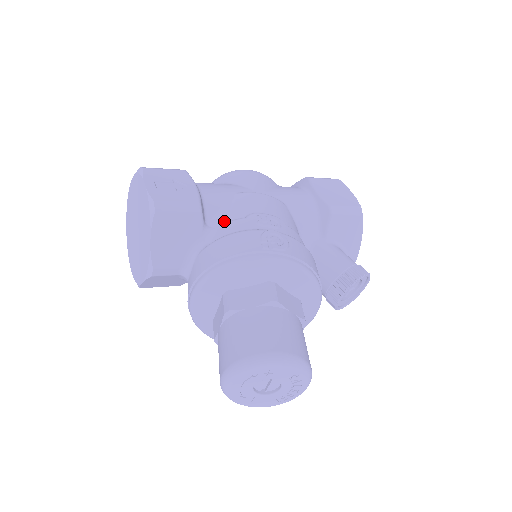
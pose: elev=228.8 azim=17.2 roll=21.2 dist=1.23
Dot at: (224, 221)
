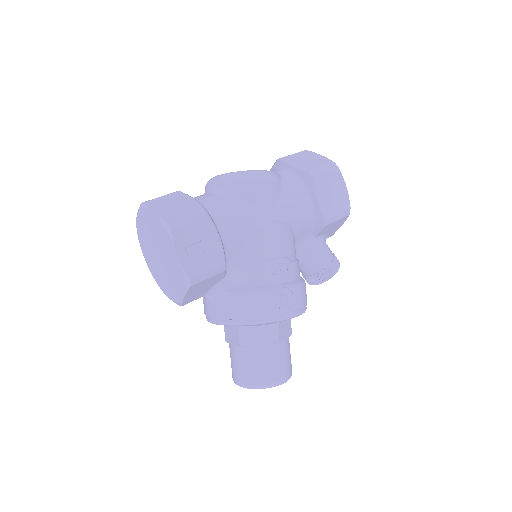
Dot at: (241, 263)
